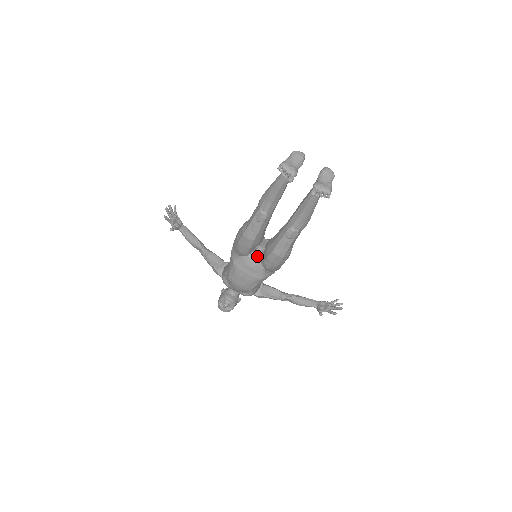
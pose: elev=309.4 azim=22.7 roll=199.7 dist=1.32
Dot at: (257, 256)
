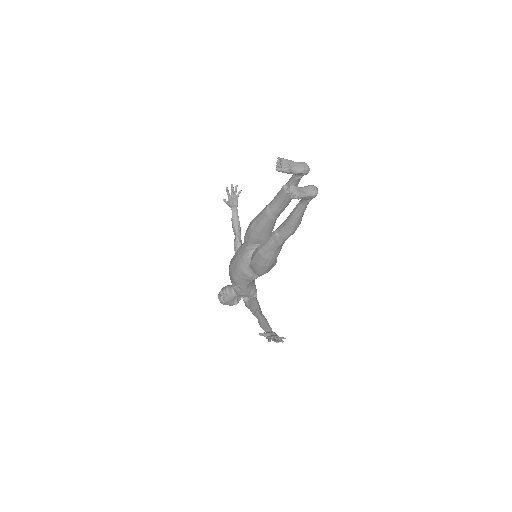
Dot at: (252, 251)
